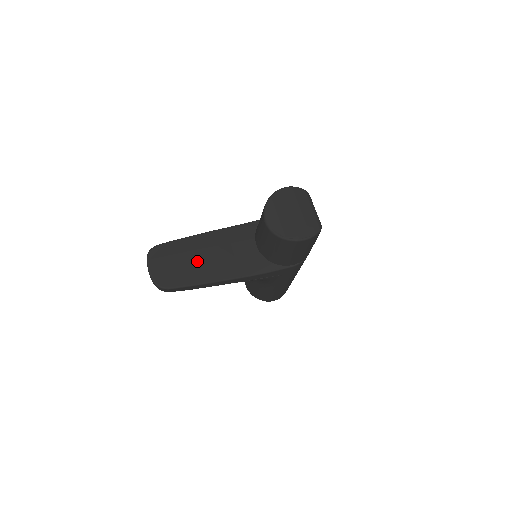
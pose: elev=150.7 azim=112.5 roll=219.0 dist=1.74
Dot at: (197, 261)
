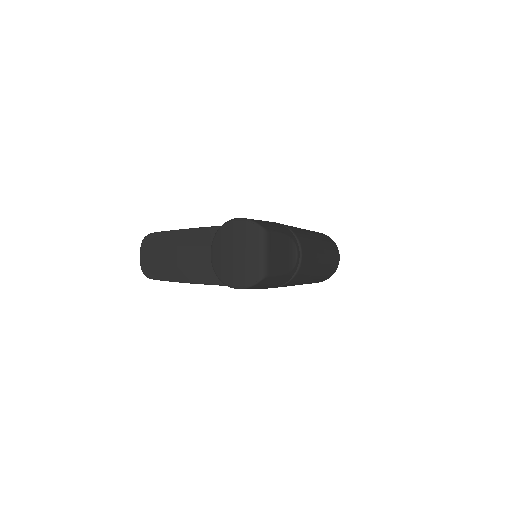
Dot at: (180, 258)
